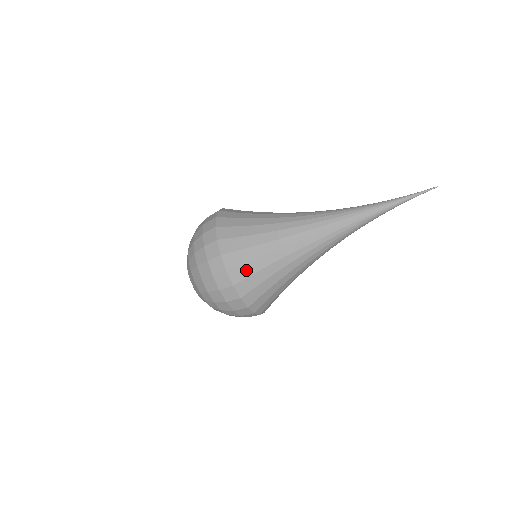
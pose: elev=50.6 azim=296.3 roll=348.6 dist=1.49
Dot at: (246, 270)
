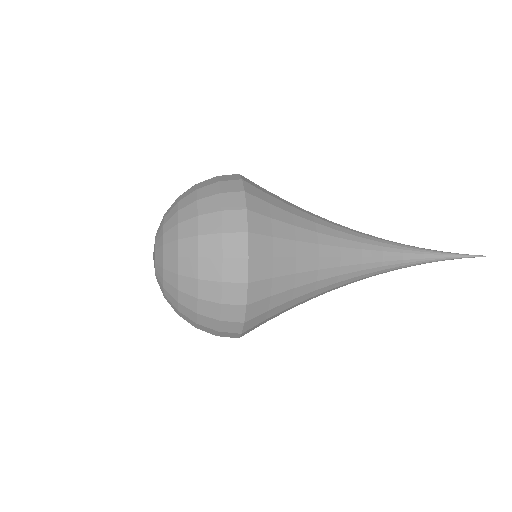
Dot at: occluded
